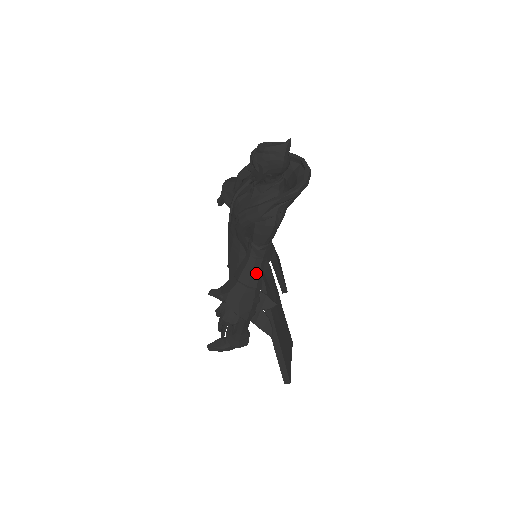
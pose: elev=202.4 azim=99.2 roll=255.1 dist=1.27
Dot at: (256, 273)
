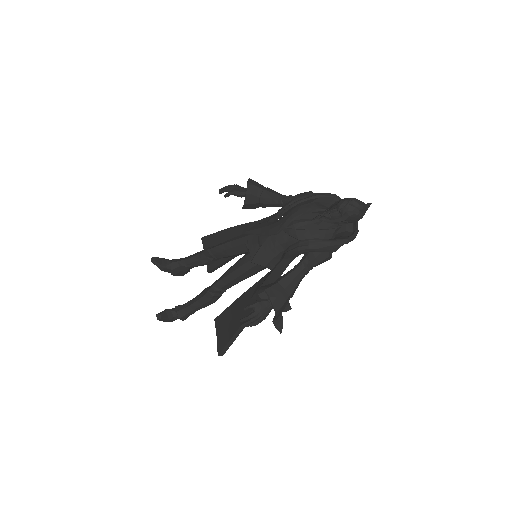
Dot at: (297, 286)
